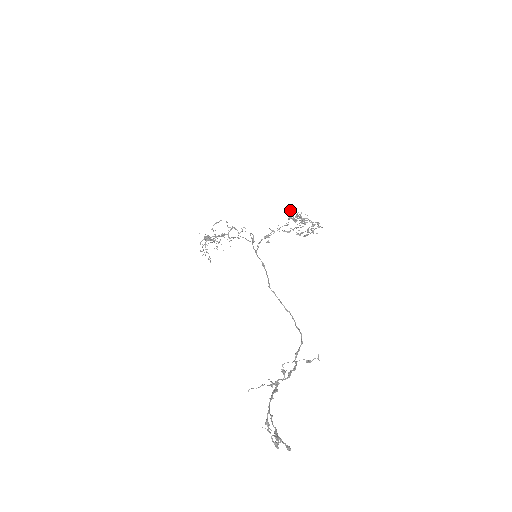
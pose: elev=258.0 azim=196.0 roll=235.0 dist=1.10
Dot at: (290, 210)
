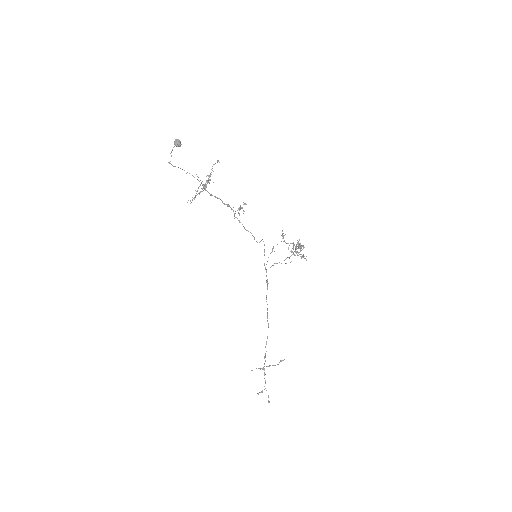
Dot at: occluded
